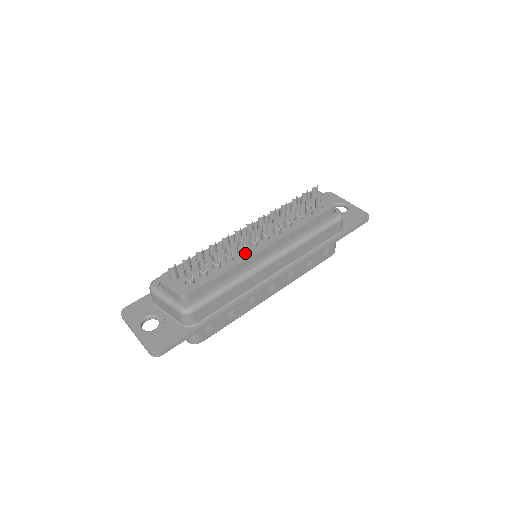
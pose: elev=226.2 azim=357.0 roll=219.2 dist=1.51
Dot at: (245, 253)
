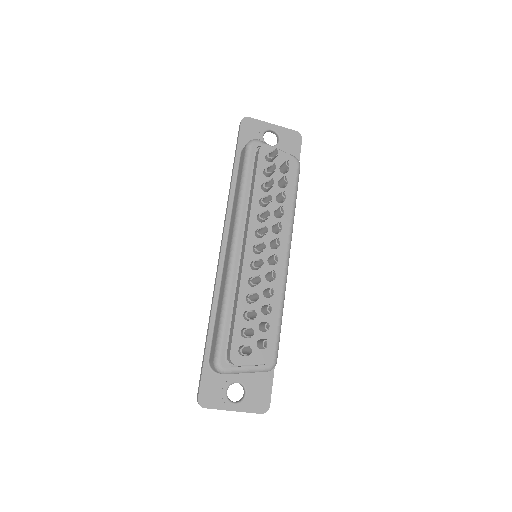
Dot at: (274, 276)
